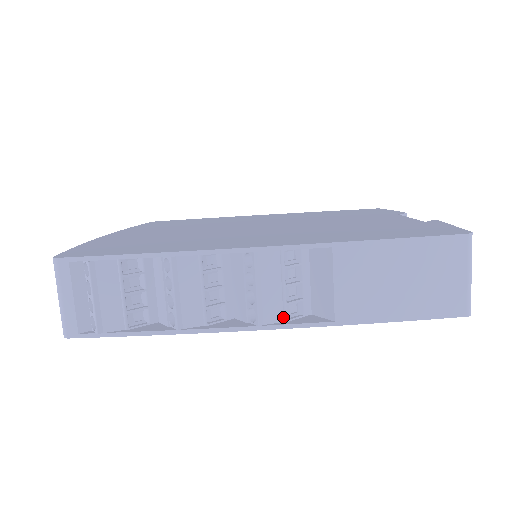
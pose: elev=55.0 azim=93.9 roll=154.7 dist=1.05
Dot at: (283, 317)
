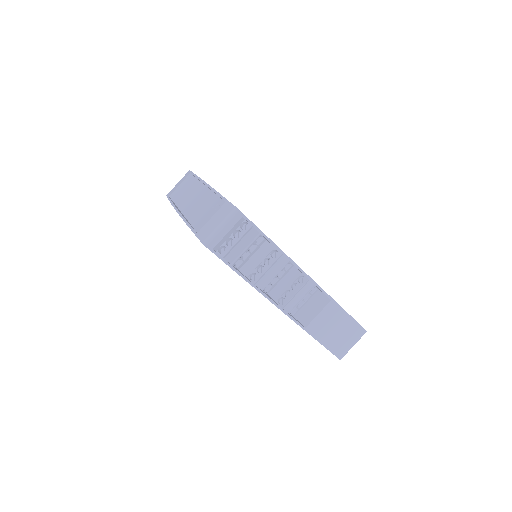
Dot at: (290, 311)
